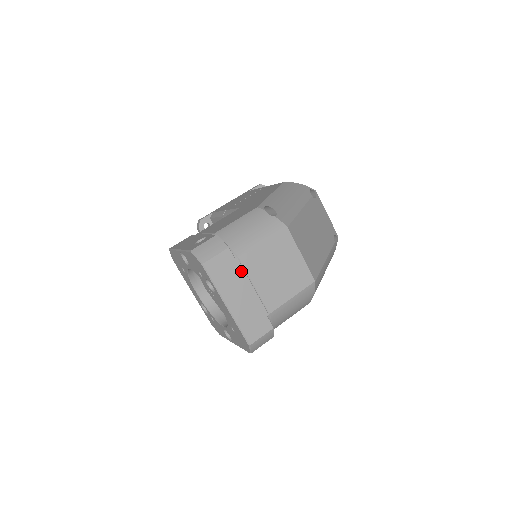
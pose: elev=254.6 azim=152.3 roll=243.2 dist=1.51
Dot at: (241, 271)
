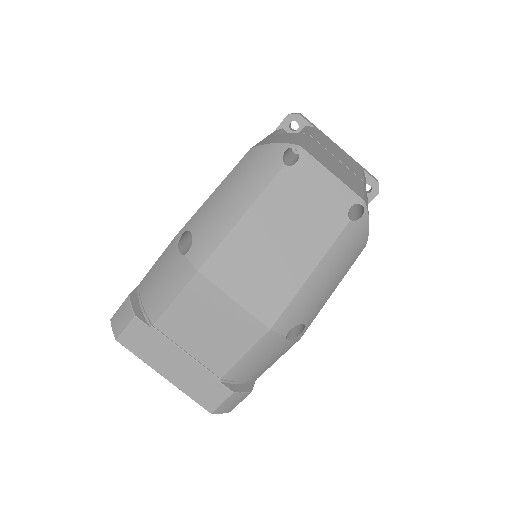
Dot at: (162, 338)
